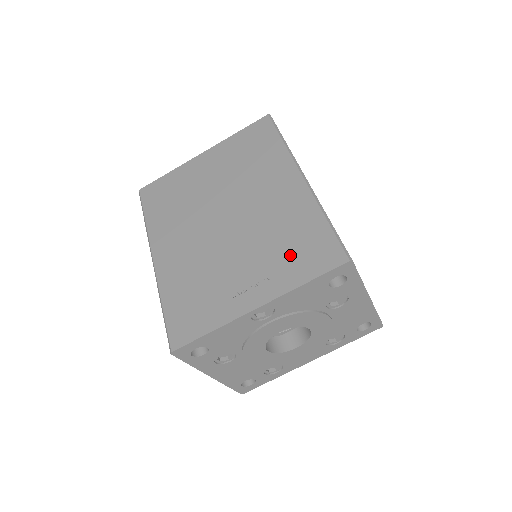
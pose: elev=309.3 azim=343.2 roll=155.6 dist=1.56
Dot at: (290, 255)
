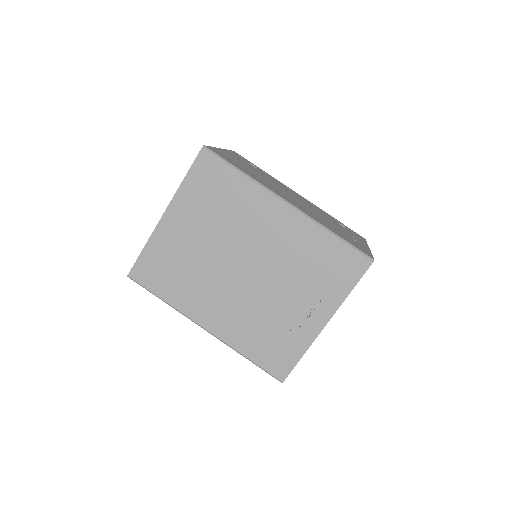
Dot at: (324, 277)
